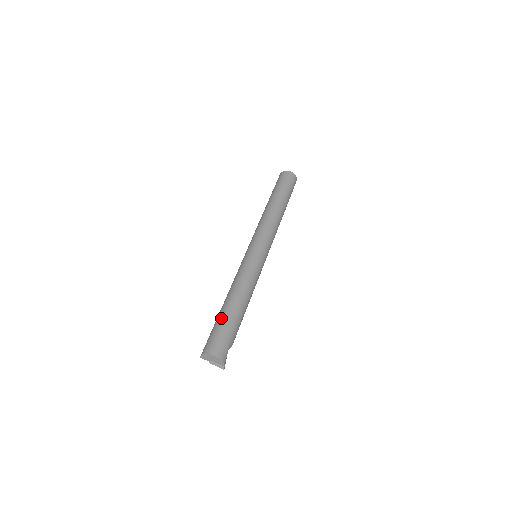
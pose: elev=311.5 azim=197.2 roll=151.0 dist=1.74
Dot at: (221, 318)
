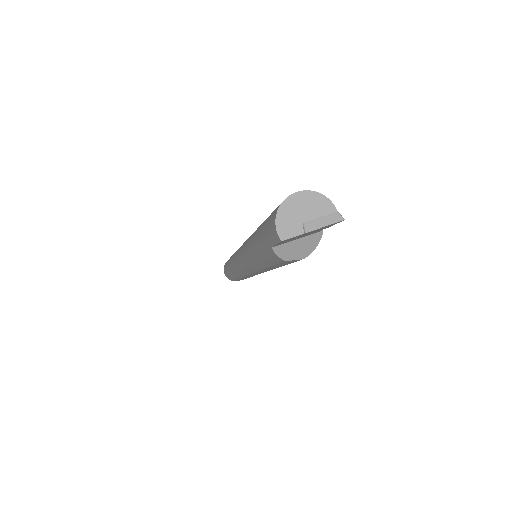
Dot at: (261, 225)
